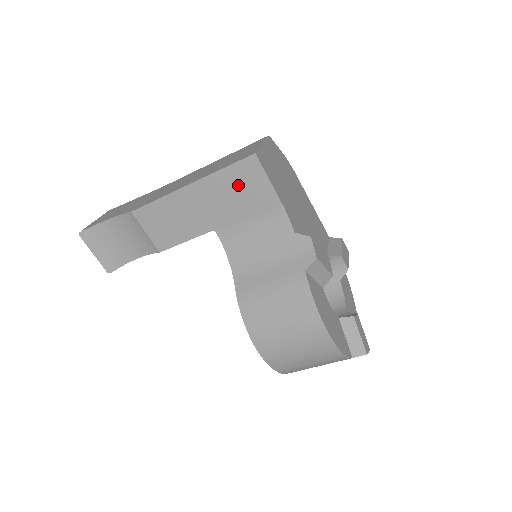
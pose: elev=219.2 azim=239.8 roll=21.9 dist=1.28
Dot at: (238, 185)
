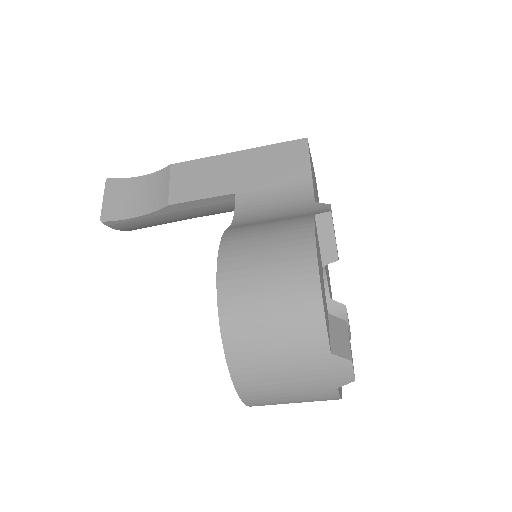
Dot at: (280, 159)
